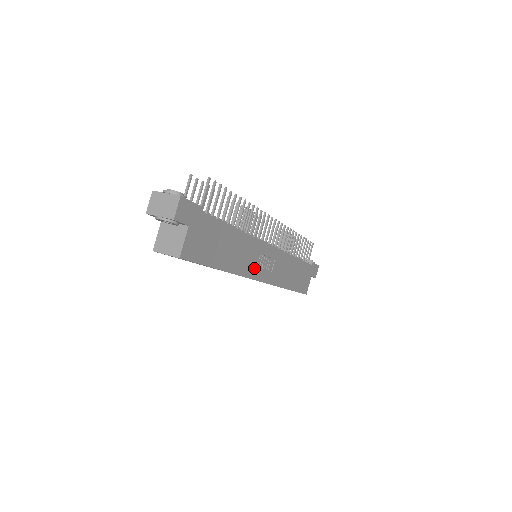
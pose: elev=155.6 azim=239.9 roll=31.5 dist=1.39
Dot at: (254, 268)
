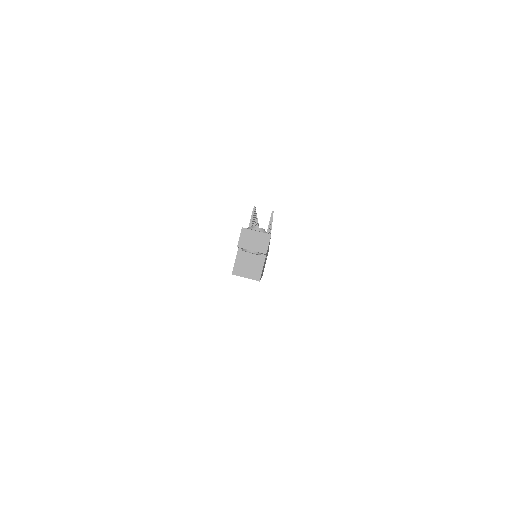
Dot at: occluded
